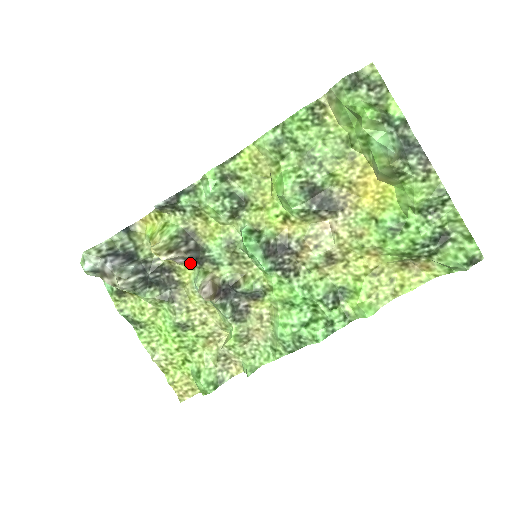
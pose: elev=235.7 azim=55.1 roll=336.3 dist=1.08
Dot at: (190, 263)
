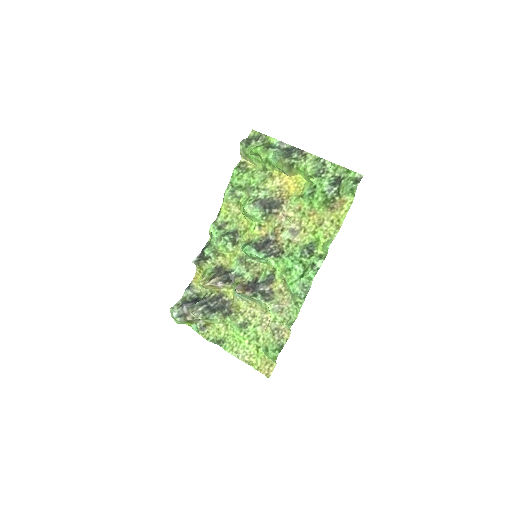
Dot at: (227, 284)
